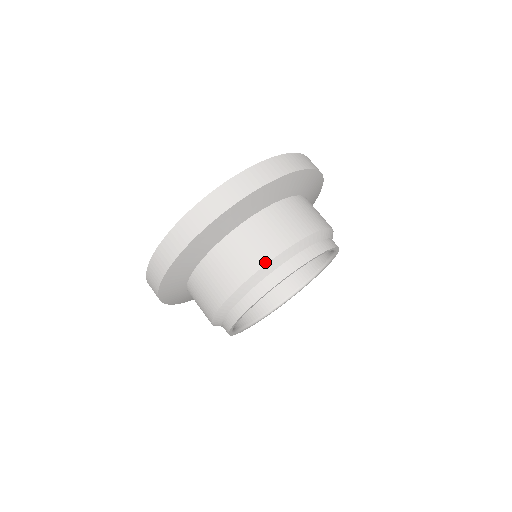
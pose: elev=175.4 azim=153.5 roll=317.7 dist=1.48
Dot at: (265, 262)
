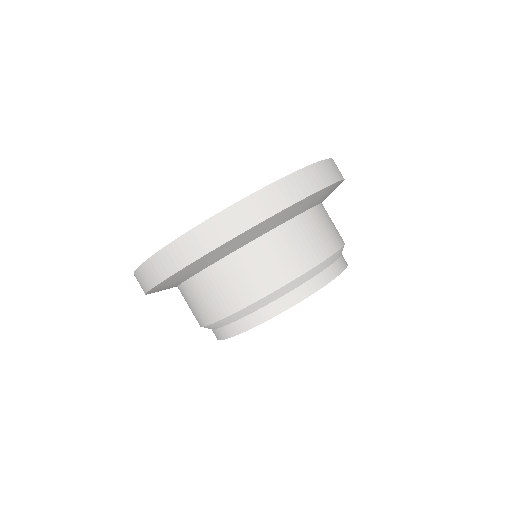
Dot at: (212, 321)
